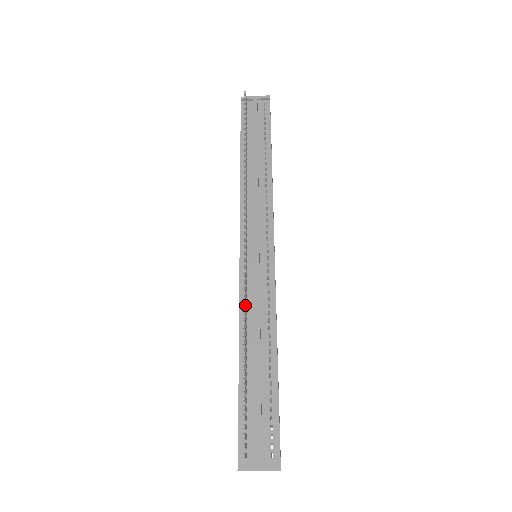
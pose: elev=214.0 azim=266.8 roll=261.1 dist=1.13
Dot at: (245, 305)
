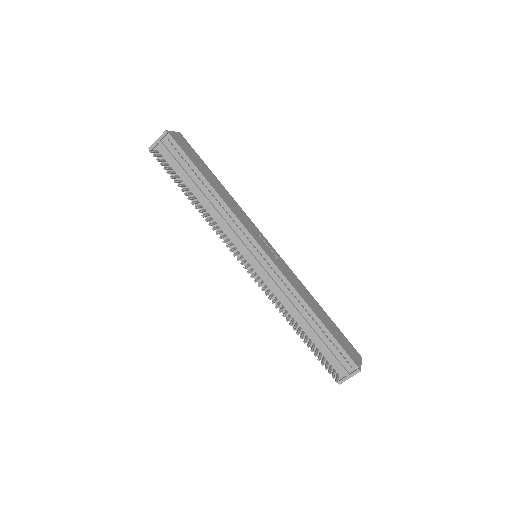
Dot at: (276, 306)
